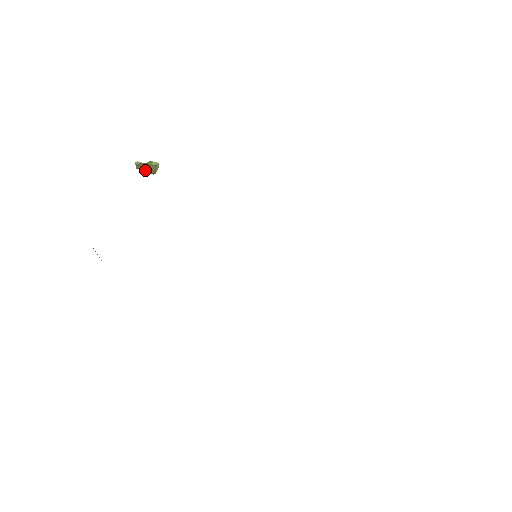
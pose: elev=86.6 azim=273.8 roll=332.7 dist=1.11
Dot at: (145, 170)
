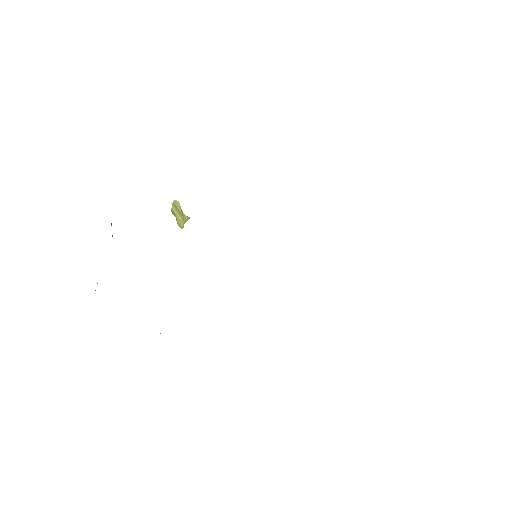
Dot at: (177, 216)
